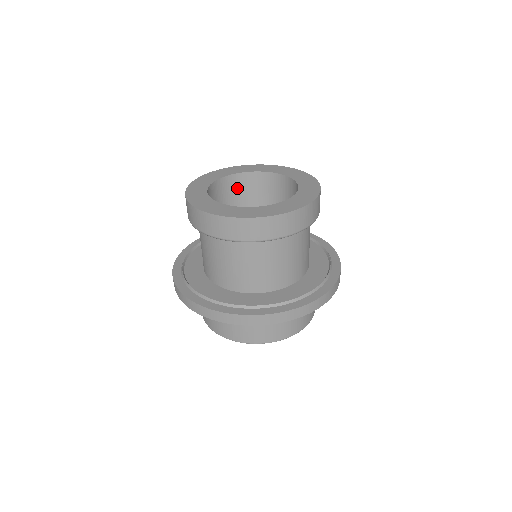
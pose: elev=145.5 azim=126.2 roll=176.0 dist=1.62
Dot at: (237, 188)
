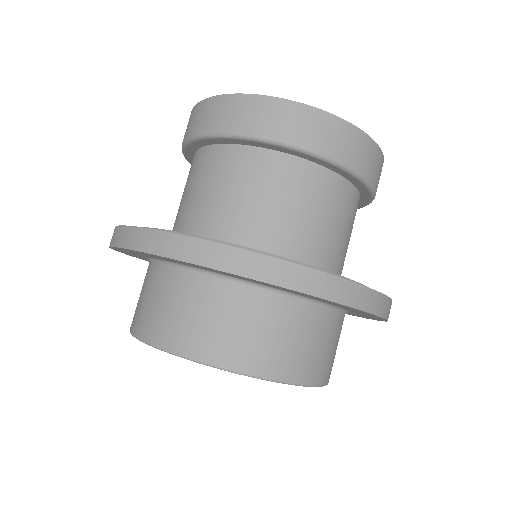
Dot at: occluded
